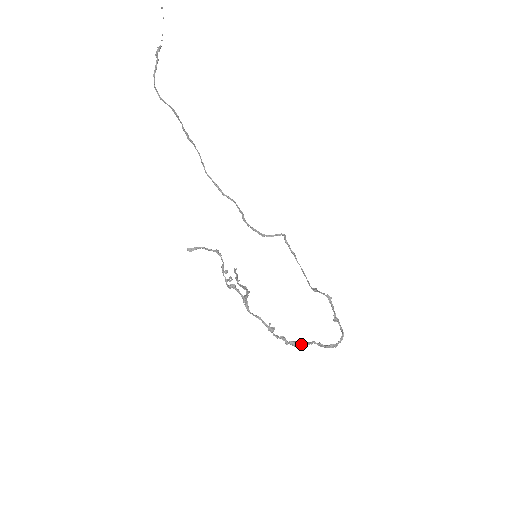
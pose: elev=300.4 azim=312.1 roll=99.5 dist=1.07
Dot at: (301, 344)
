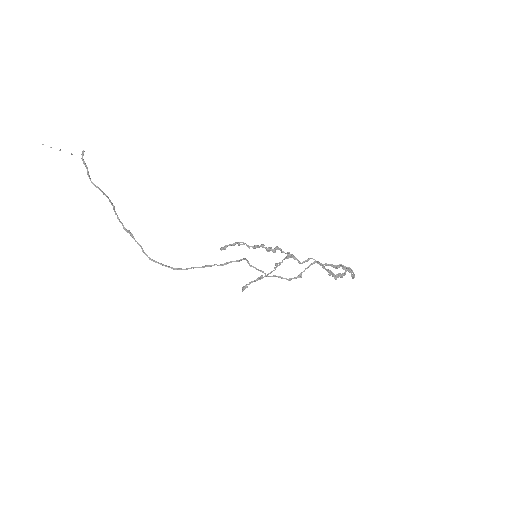
Dot at: (343, 274)
